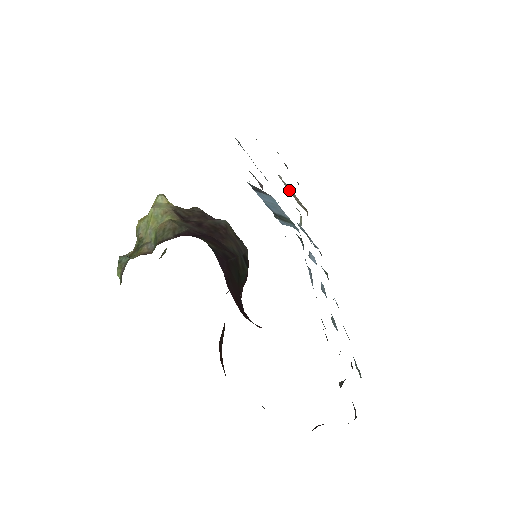
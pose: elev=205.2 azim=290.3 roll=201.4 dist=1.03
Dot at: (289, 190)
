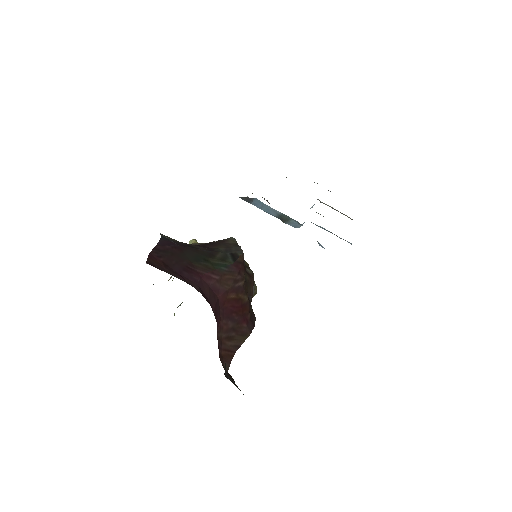
Dot at: occluded
